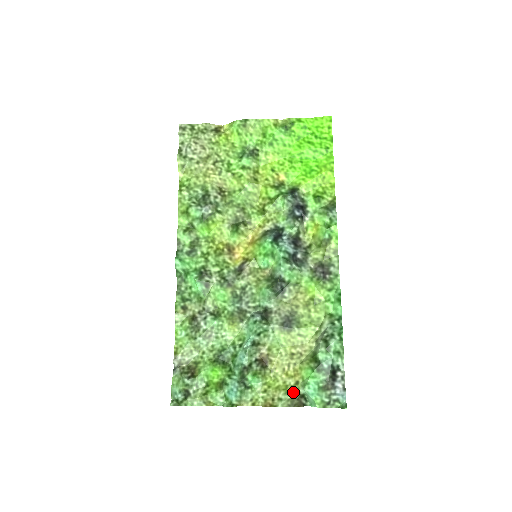
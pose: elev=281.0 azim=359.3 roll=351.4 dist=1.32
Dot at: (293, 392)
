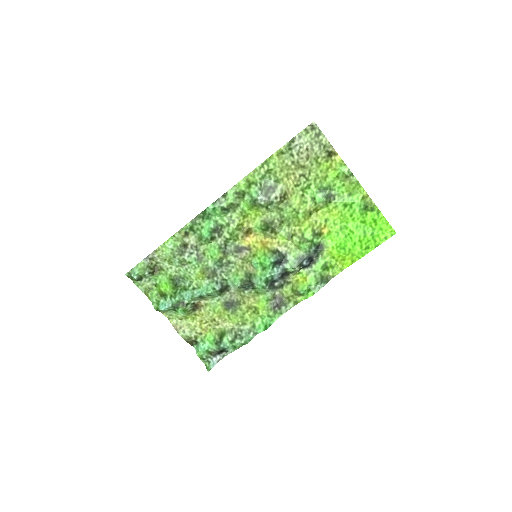
Dot at: (194, 336)
